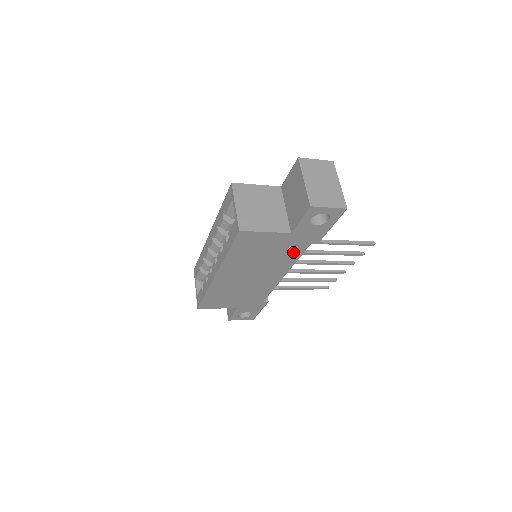
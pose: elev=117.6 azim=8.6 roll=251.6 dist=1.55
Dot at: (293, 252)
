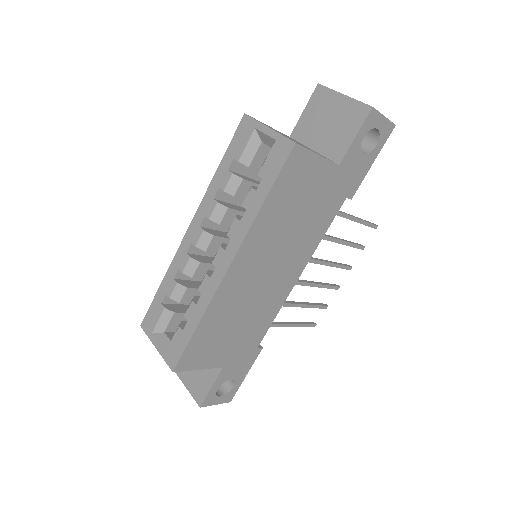
Dot at: (326, 215)
